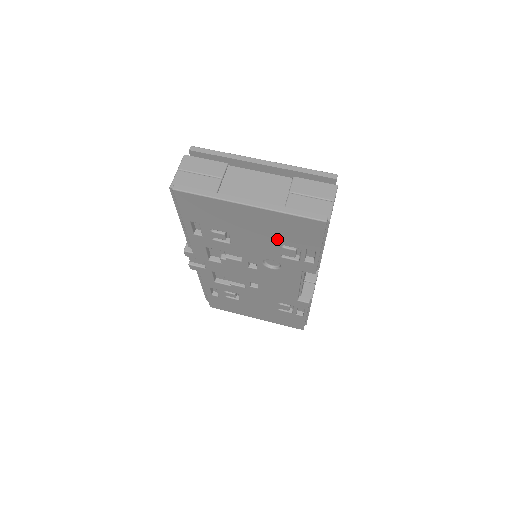
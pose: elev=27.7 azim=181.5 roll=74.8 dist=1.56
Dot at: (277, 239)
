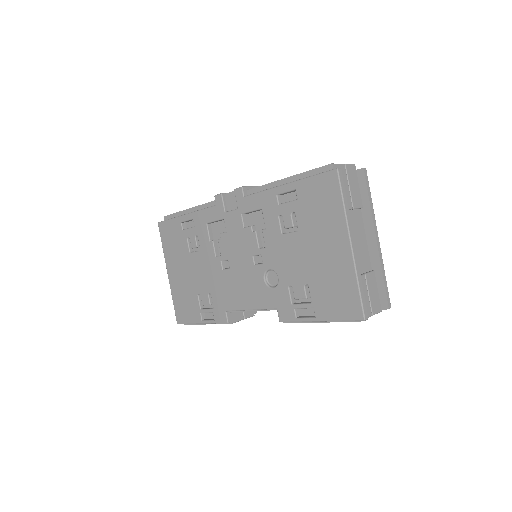
Dot at: (315, 279)
